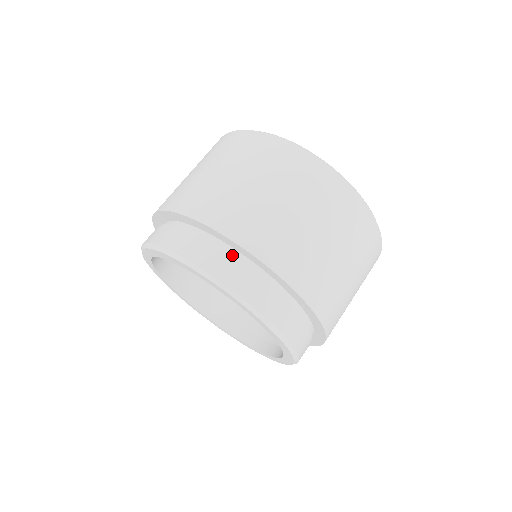
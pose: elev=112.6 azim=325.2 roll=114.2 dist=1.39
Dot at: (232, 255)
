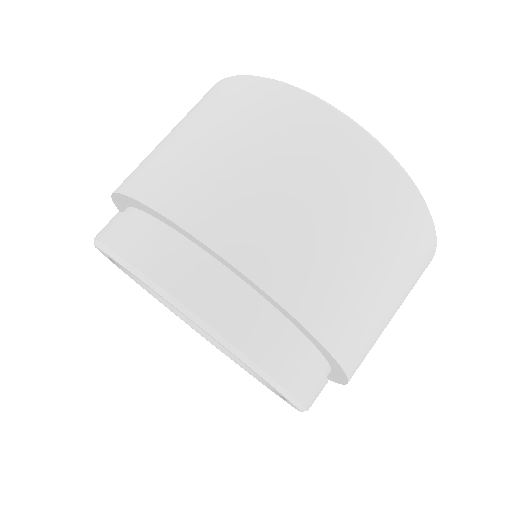
Dot at: (318, 363)
